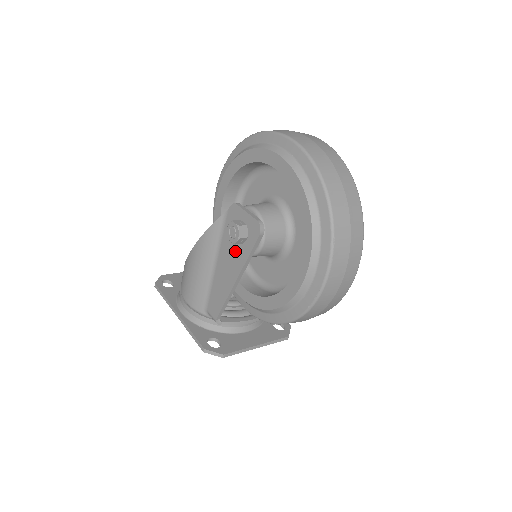
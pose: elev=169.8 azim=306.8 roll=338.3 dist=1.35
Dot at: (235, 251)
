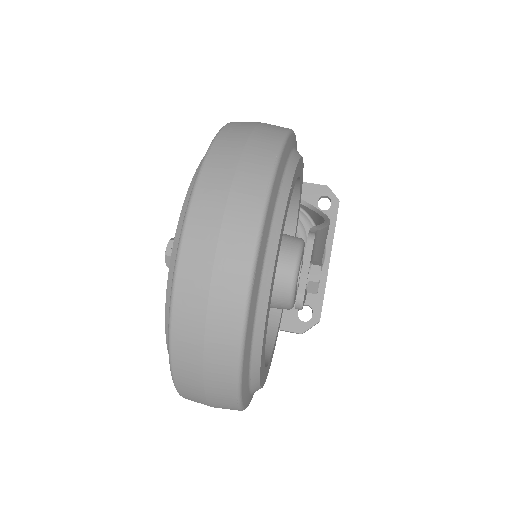
Dot at: occluded
